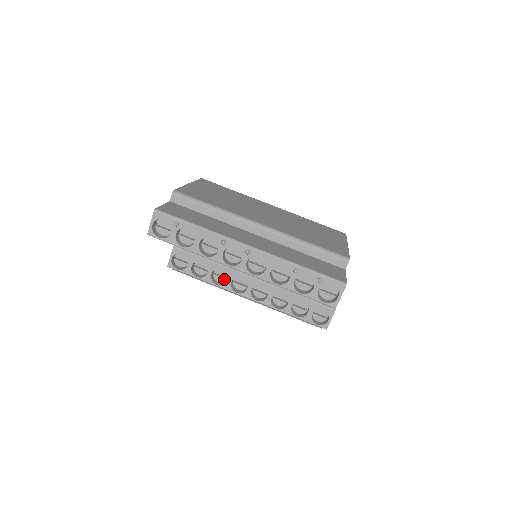
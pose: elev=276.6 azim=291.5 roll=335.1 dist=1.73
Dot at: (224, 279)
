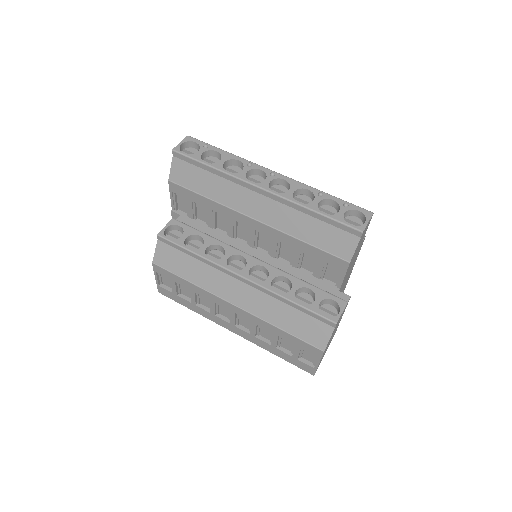
Dot at: occluded
